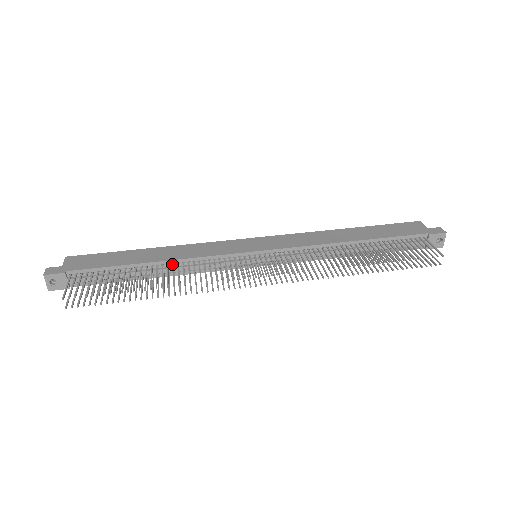
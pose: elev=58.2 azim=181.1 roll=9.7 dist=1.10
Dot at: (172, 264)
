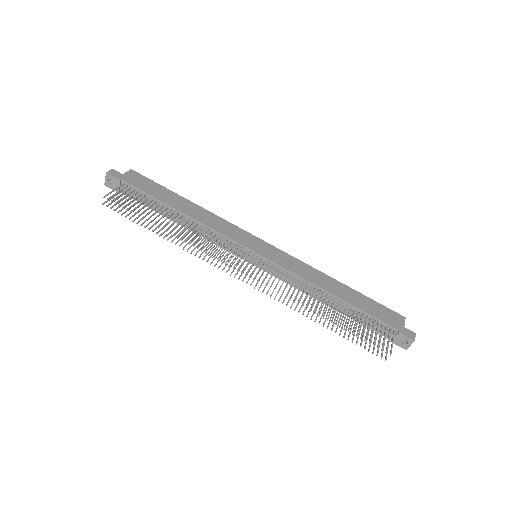
Dot at: (192, 222)
